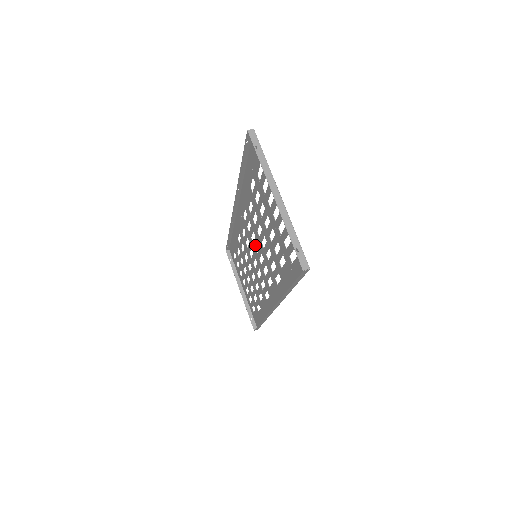
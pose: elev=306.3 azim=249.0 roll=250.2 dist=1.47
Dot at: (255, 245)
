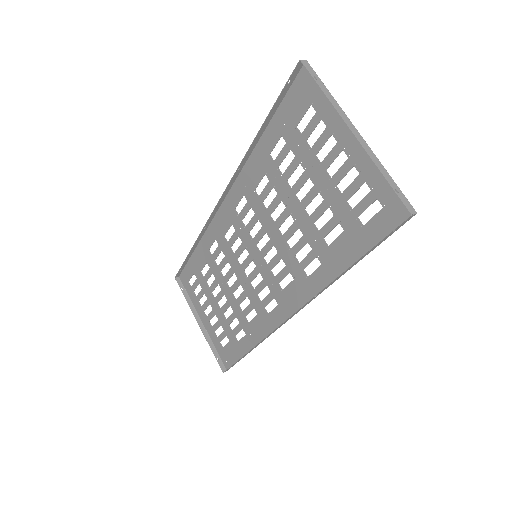
Dot at: (258, 240)
